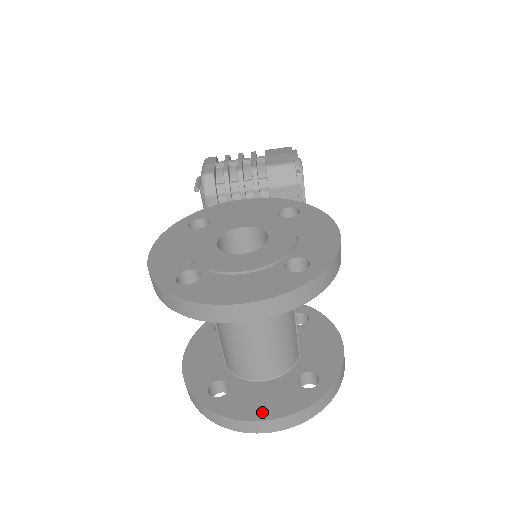
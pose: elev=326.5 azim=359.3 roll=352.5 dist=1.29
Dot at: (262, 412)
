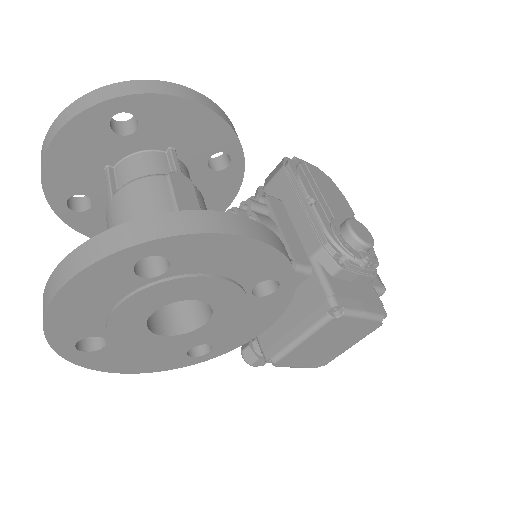
Dot at: occluded
